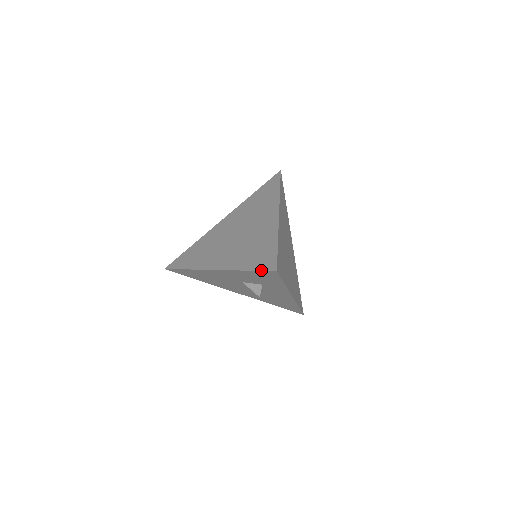
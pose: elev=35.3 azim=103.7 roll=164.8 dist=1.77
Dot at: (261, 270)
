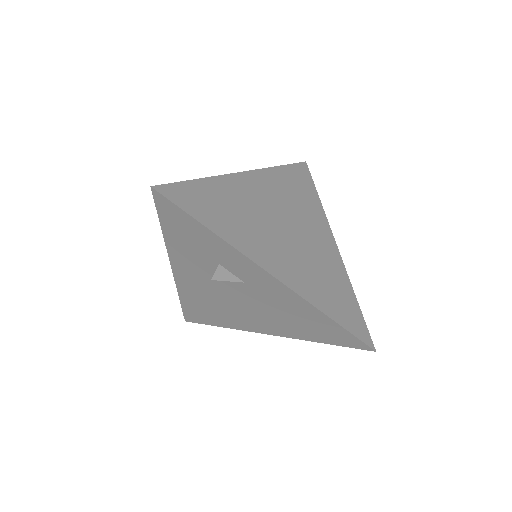
Dot at: (156, 207)
